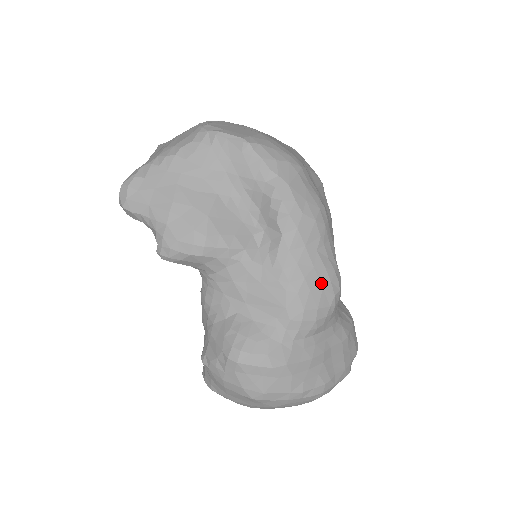
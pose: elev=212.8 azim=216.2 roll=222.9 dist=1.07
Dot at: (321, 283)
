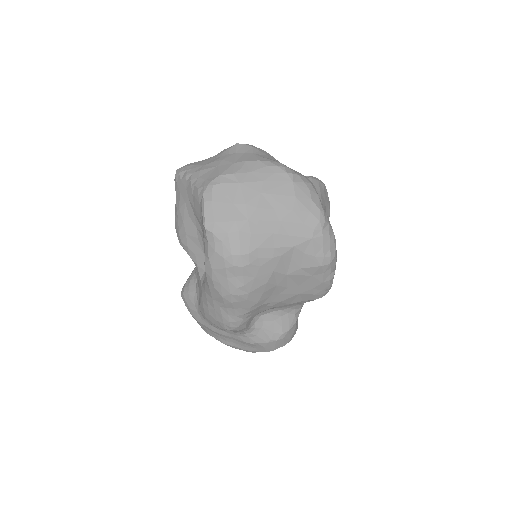
Dot at: (217, 318)
